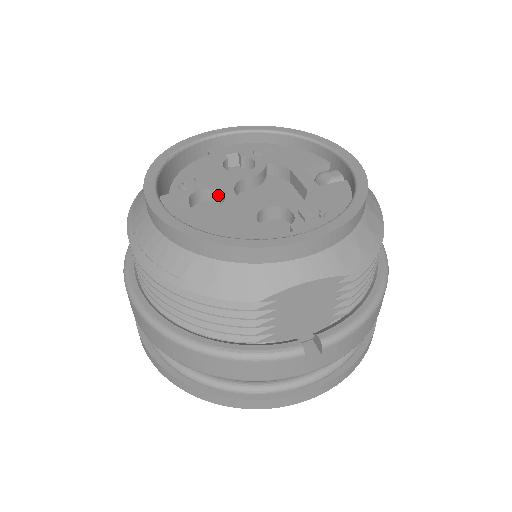
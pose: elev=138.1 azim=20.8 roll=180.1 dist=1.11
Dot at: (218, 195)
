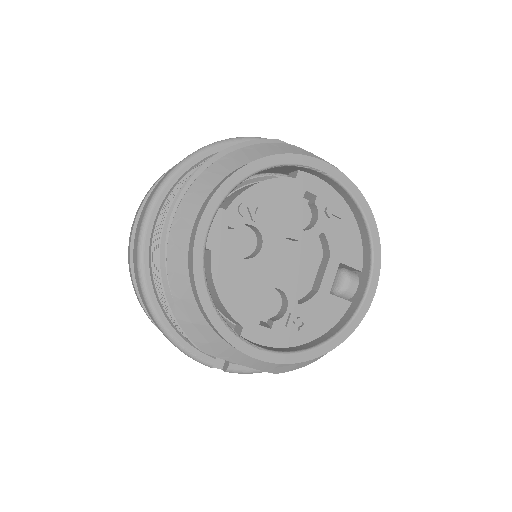
Dot at: (260, 238)
